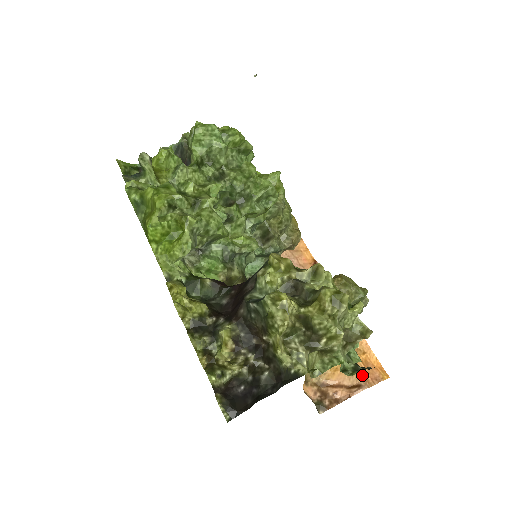
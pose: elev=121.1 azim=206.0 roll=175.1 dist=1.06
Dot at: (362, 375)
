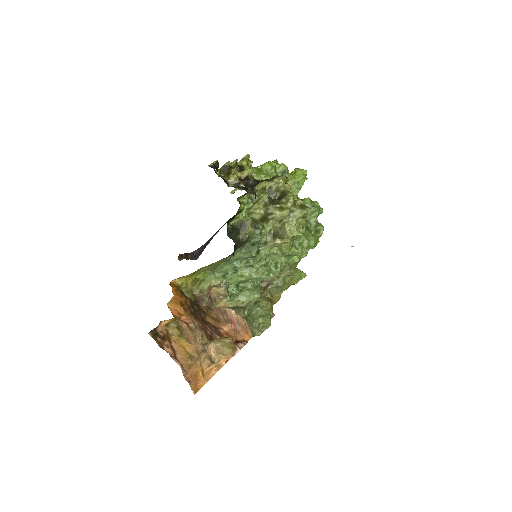
Dot at: (189, 369)
